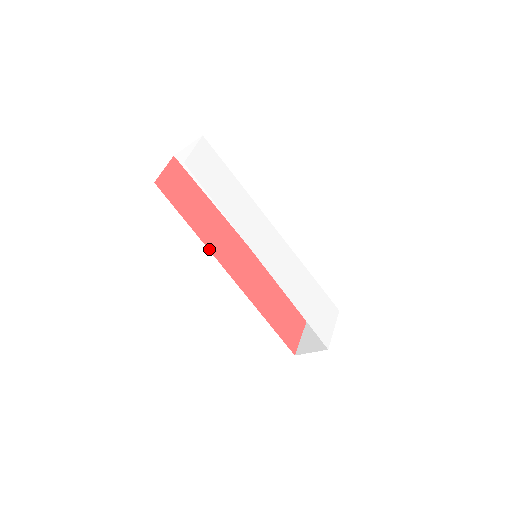
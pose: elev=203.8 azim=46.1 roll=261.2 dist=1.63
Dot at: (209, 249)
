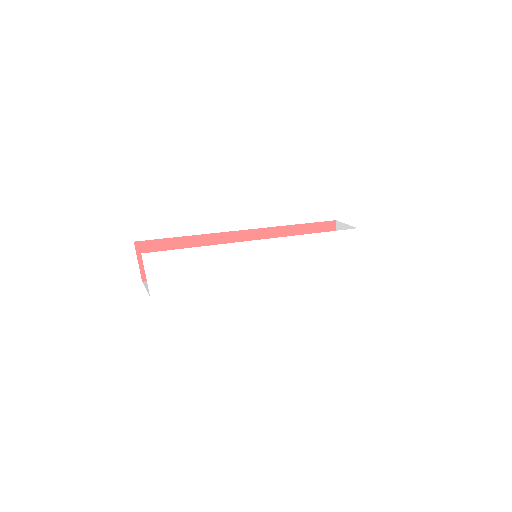
Dot at: occluded
